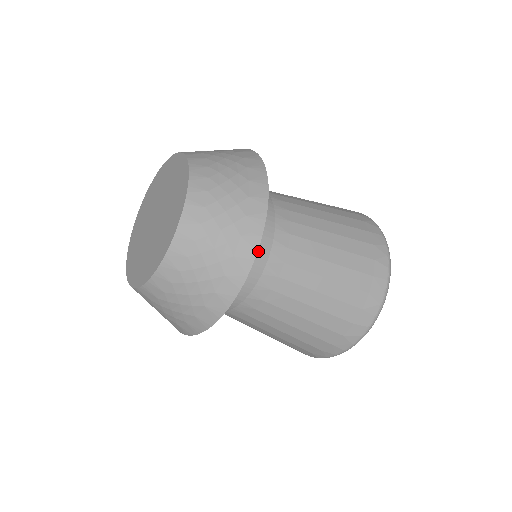
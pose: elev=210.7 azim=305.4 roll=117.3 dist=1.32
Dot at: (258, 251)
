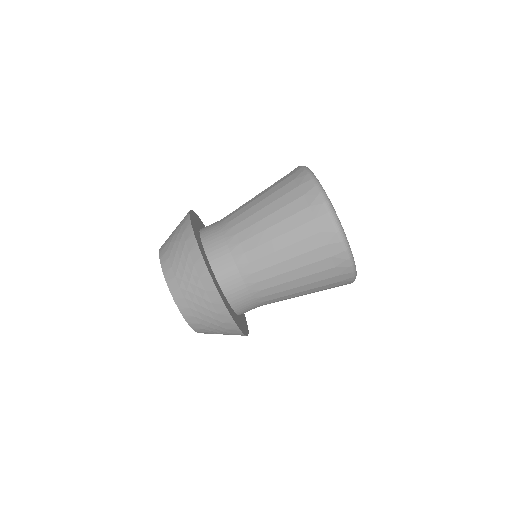
Dot at: (212, 230)
